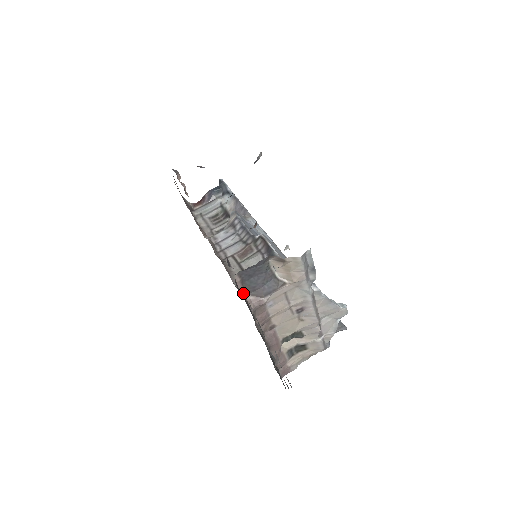
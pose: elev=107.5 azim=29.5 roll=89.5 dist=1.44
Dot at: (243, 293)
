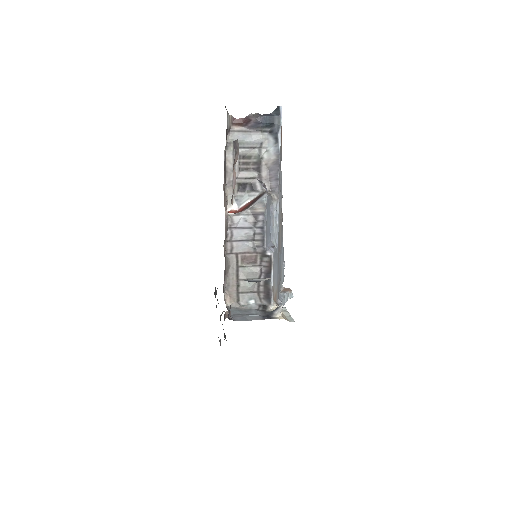
Dot at: occluded
